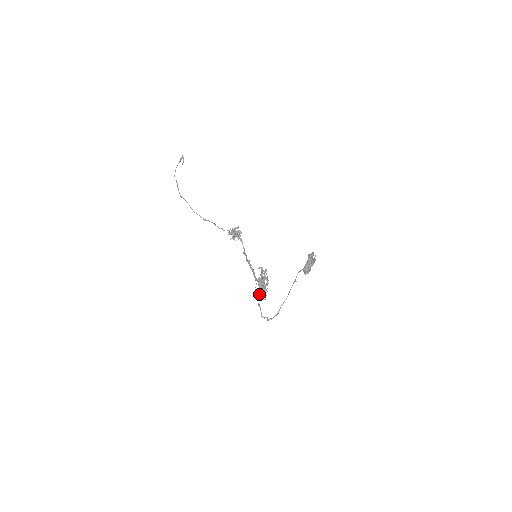
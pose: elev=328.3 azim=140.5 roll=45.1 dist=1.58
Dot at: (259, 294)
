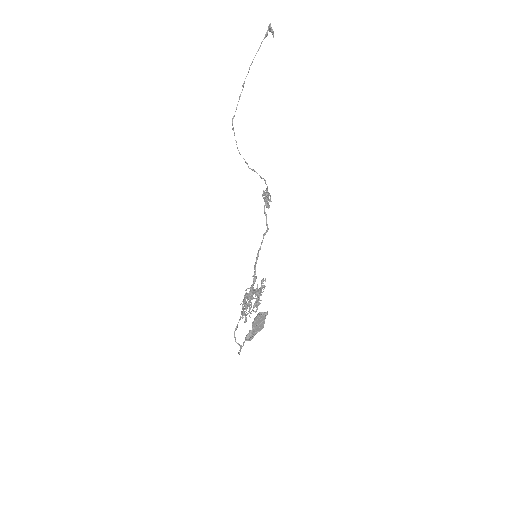
Dot at: (242, 312)
